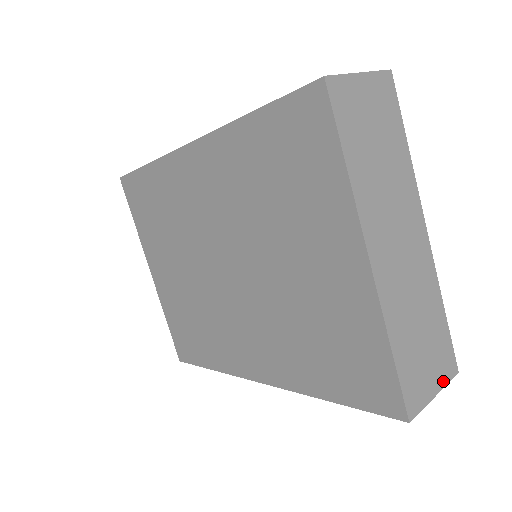
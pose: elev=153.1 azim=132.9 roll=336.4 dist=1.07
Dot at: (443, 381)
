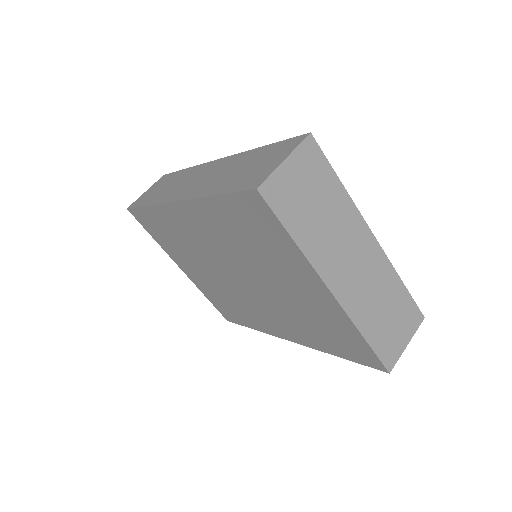
Dot at: (412, 332)
